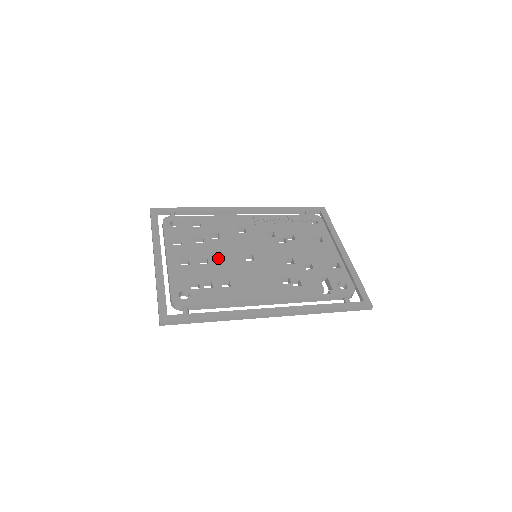
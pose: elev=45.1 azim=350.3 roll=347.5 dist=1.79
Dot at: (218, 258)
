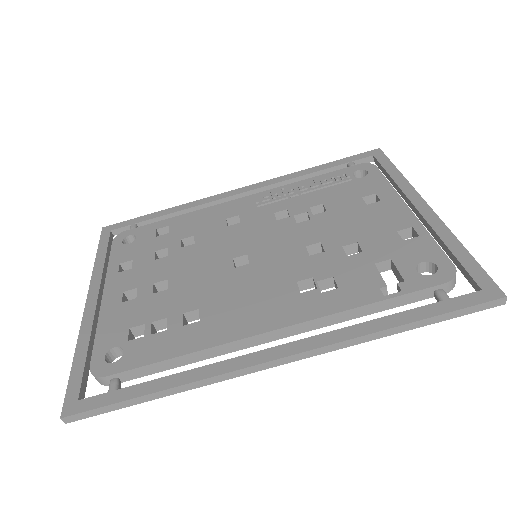
Dot at: (186, 275)
